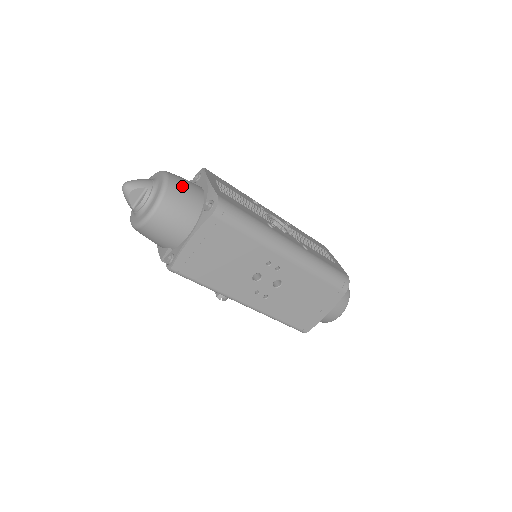
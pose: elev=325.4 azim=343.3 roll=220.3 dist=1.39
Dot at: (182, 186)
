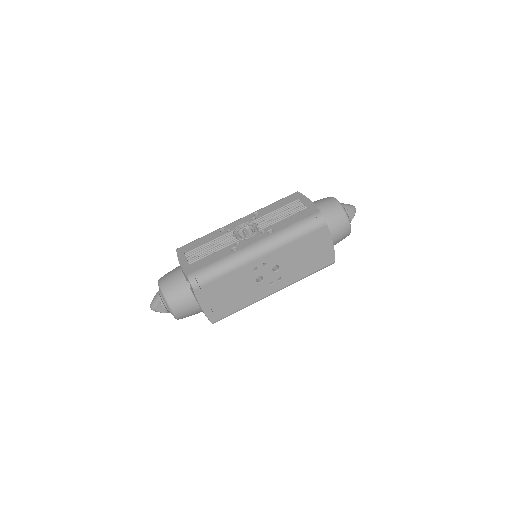
Dot at: (171, 284)
